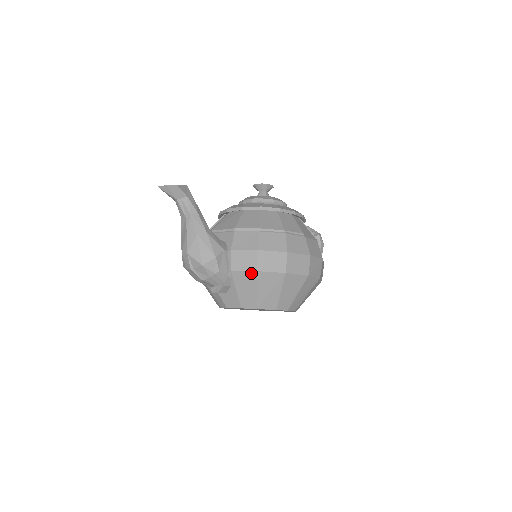
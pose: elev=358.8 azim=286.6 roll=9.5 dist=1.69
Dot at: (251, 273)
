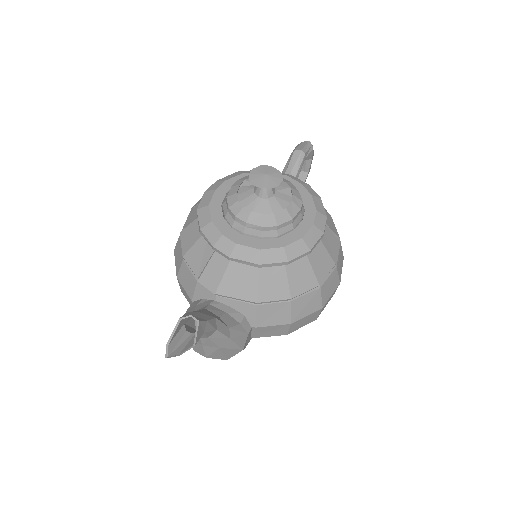
Dot at: (279, 335)
